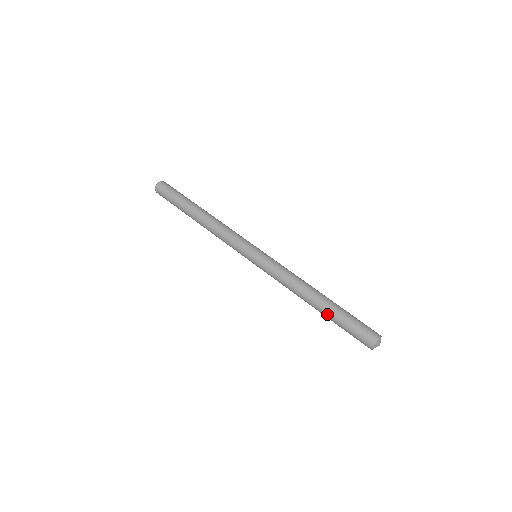
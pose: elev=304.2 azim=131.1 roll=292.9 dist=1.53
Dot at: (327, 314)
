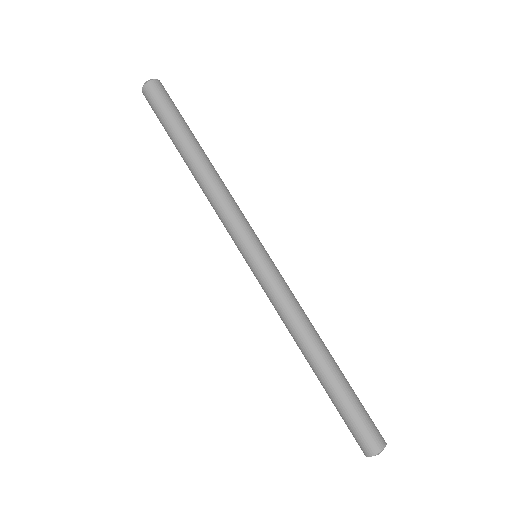
Dot at: (322, 385)
